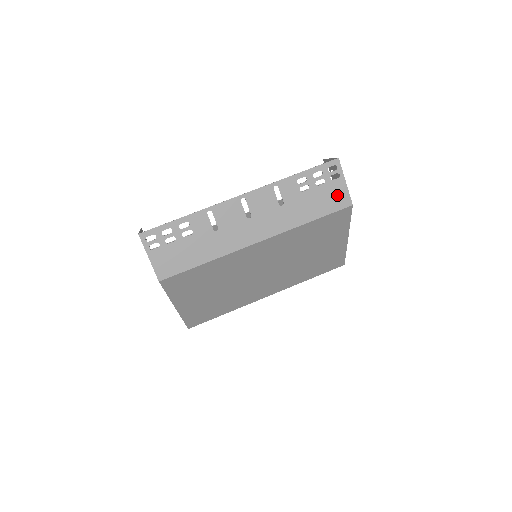
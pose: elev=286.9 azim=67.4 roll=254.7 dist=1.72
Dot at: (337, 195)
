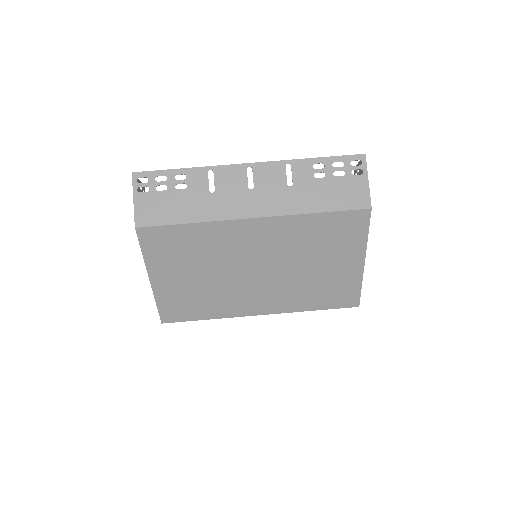
Dot at: (355, 192)
